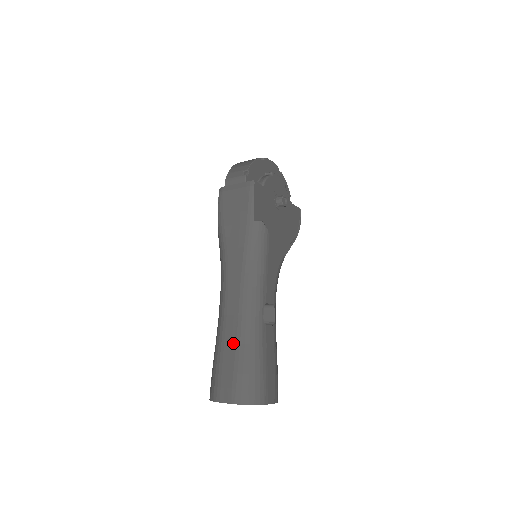
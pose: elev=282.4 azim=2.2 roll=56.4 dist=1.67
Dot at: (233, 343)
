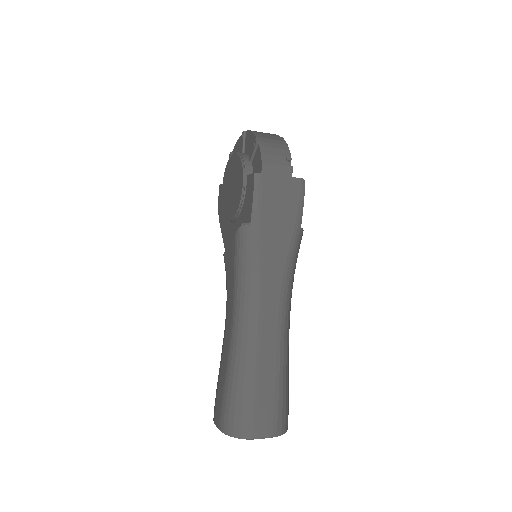
Dot at: (272, 372)
